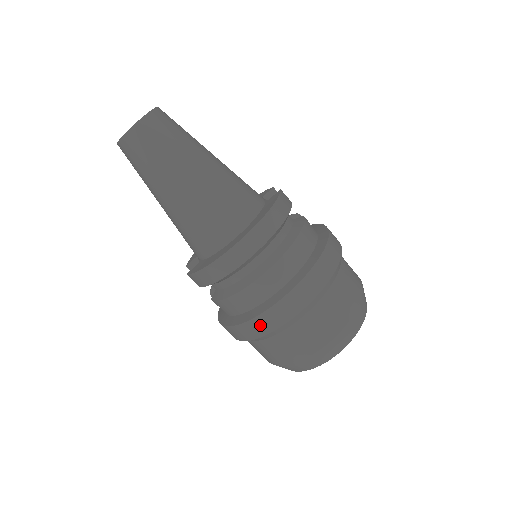
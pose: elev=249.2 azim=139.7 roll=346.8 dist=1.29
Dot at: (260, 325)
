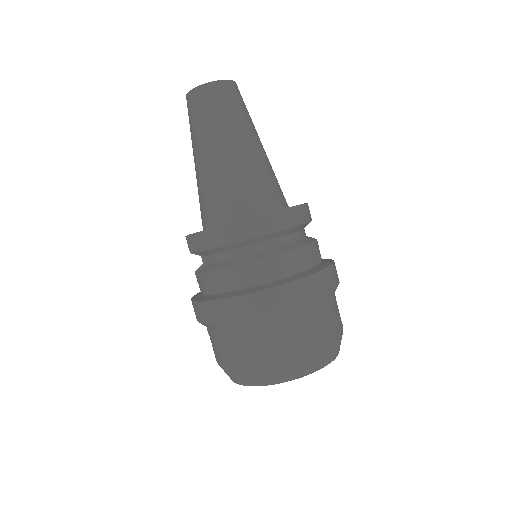
Dot at: (243, 306)
